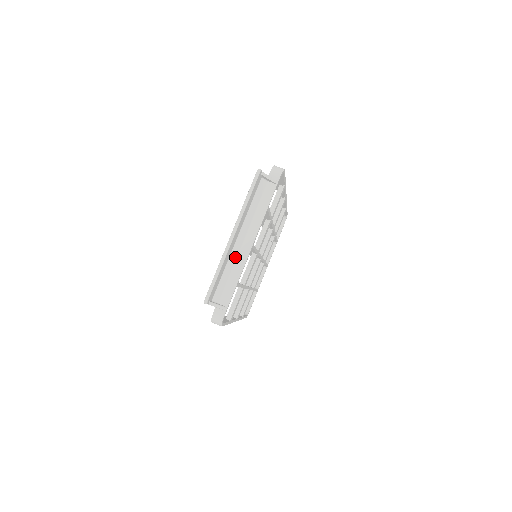
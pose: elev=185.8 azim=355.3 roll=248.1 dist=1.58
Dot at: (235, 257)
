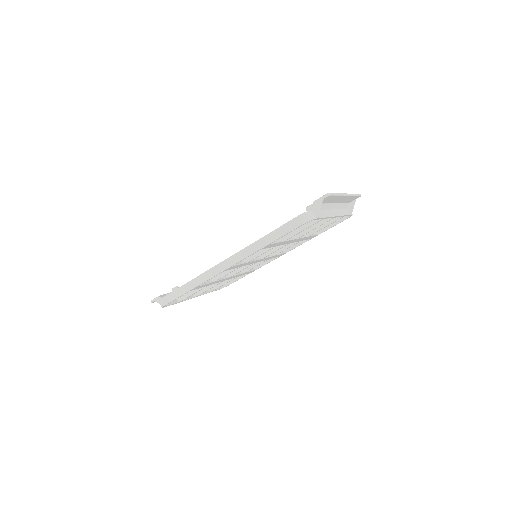
Dot at: (329, 208)
